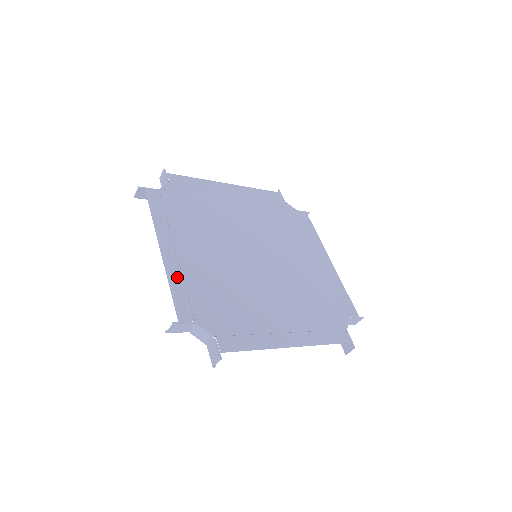
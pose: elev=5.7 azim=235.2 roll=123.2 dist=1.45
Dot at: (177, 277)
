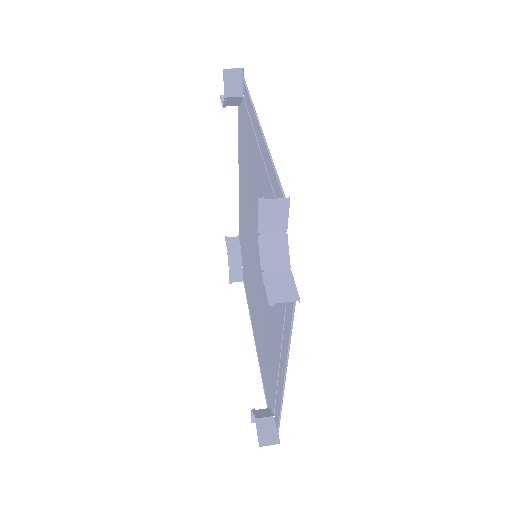
Dot at: (271, 170)
